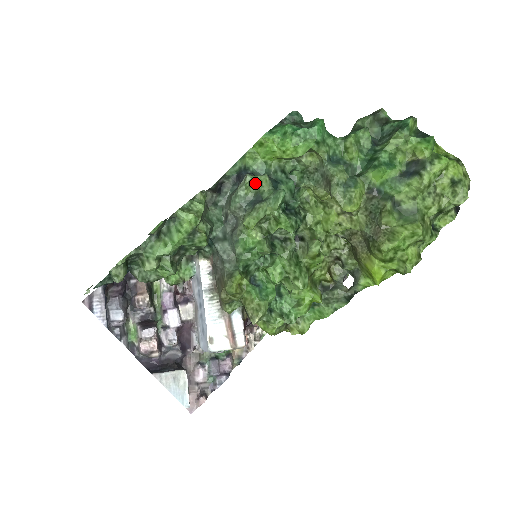
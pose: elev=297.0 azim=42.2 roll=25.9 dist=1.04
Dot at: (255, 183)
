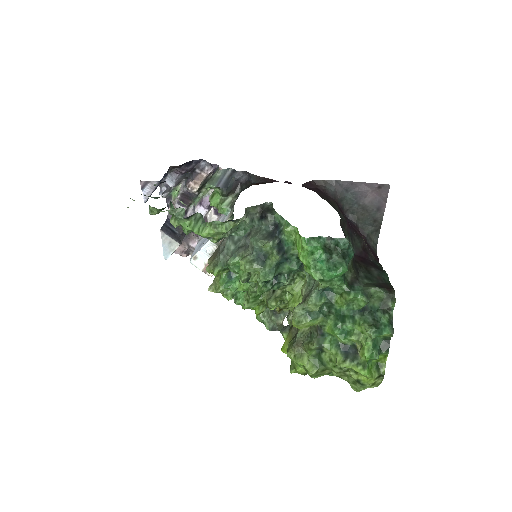
Dot at: (273, 248)
